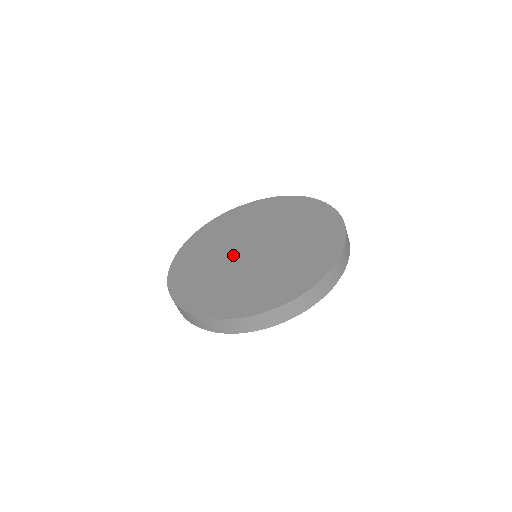
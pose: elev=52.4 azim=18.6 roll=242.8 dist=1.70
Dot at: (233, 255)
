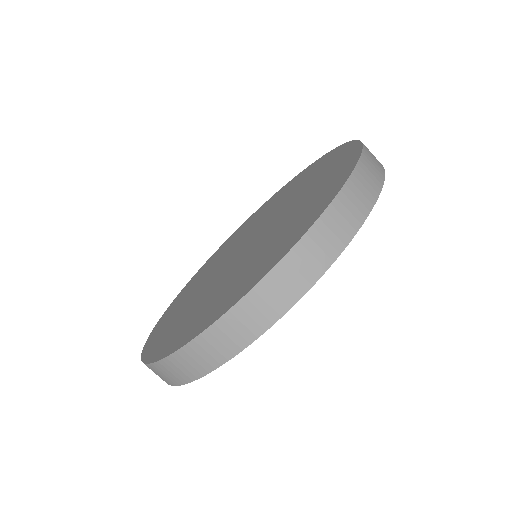
Dot at: (225, 269)
